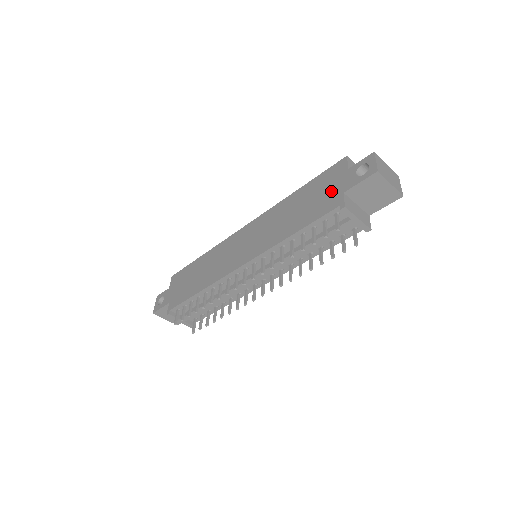
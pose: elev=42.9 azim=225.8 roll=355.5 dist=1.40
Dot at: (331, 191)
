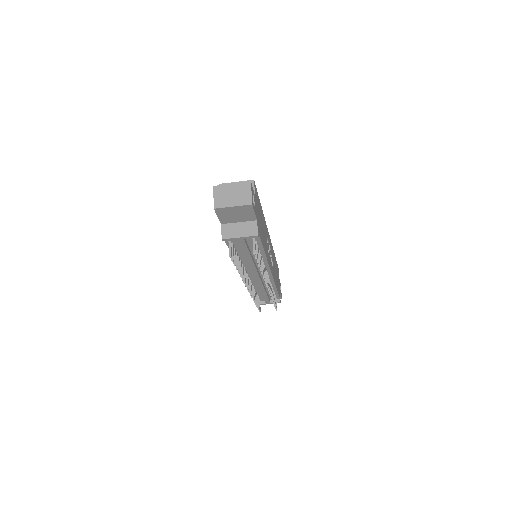
Dot at: occluded
